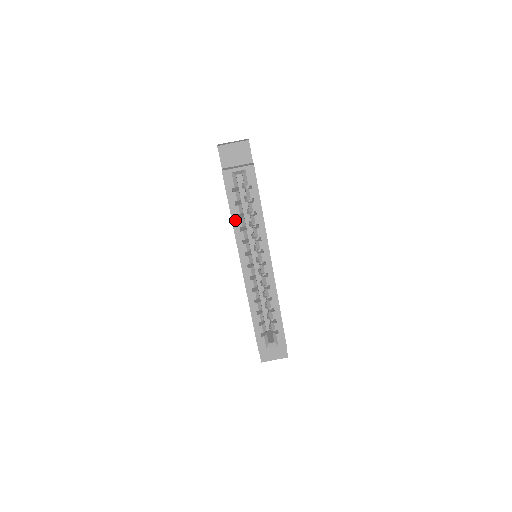
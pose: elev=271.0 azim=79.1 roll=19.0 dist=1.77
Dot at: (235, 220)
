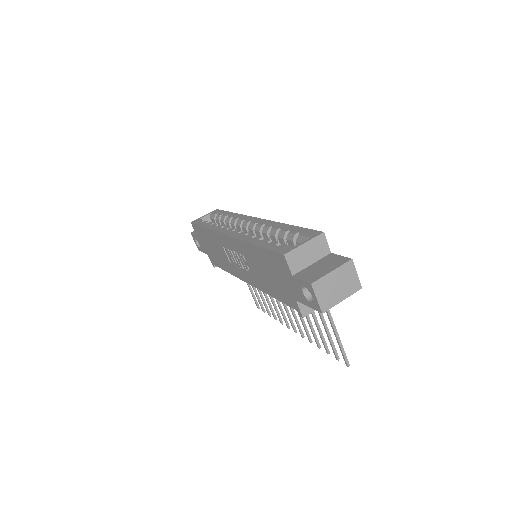
Dot at: (209, 226)
